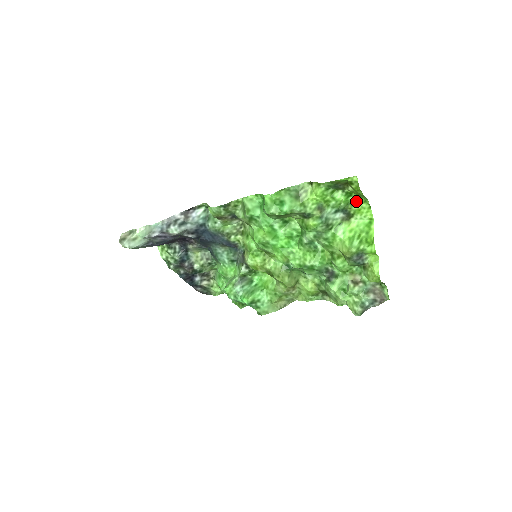
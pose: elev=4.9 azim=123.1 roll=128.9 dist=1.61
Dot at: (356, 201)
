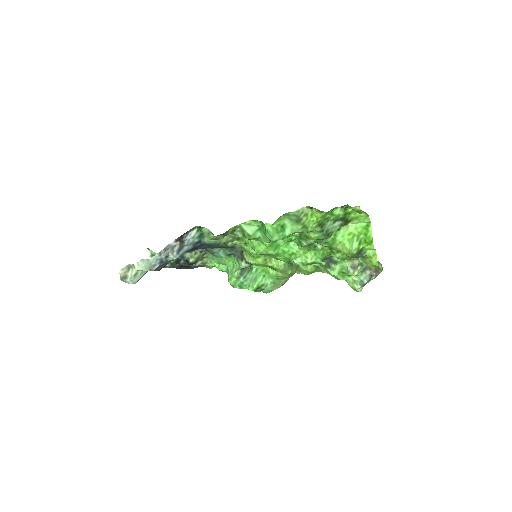
Dot at: (354, 211)
